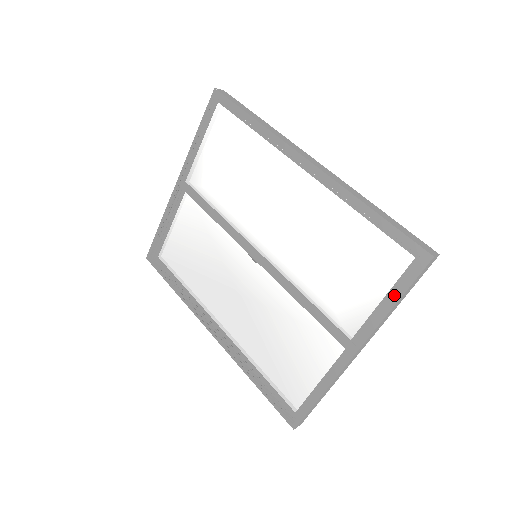
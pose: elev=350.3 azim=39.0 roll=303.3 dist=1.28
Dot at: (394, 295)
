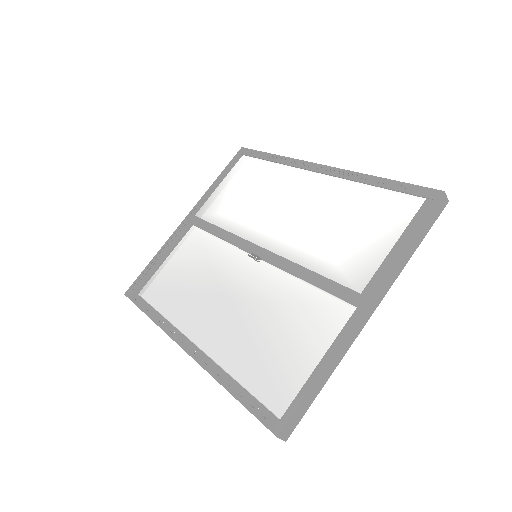
Dot at: (408, 234)
